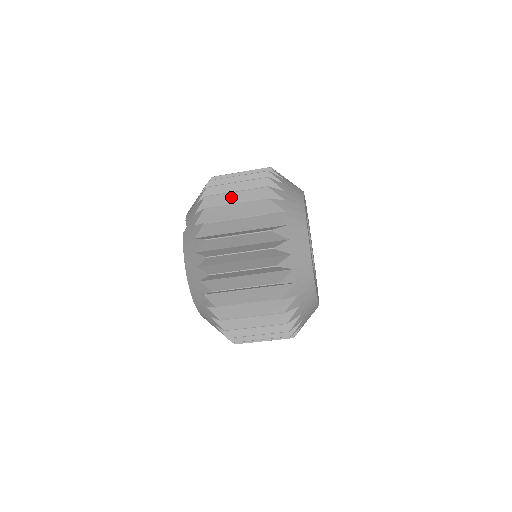
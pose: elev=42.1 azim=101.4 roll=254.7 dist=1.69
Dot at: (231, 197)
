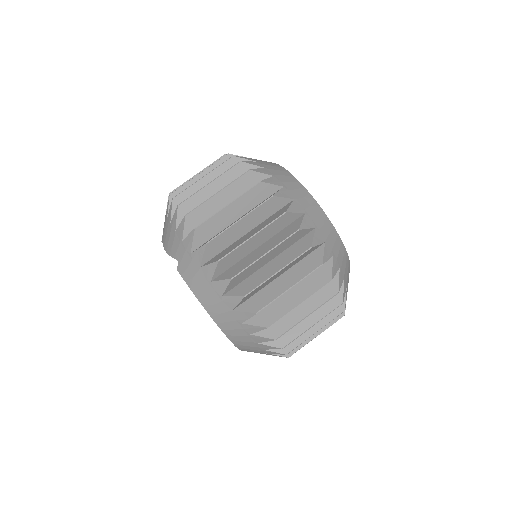
Dot at: (215, 201)
